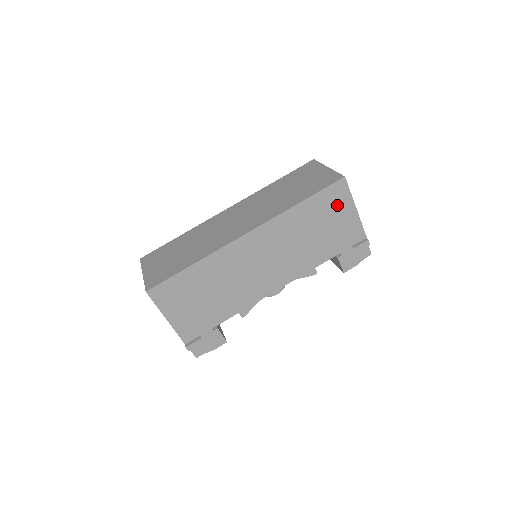
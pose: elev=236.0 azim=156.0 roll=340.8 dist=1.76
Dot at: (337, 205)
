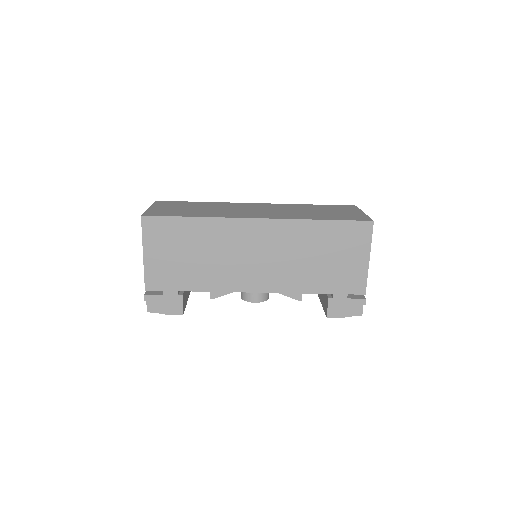
Dot at: (353, 244)
